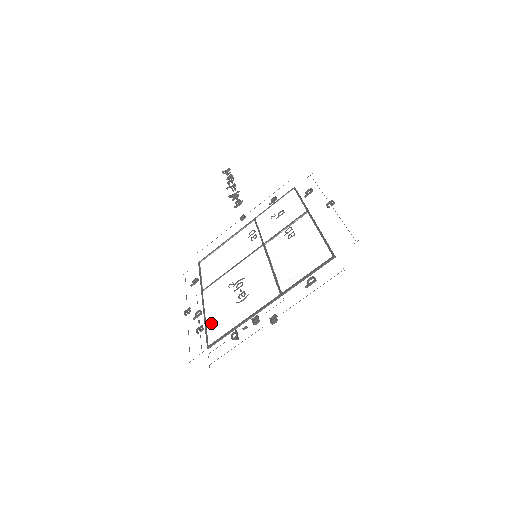
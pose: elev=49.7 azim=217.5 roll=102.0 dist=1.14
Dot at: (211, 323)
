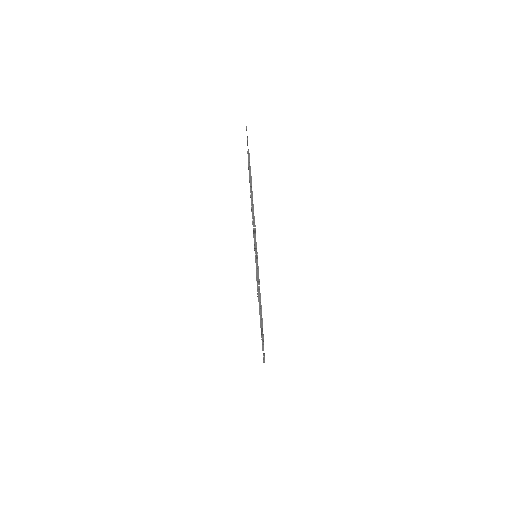
Dot at: occluded
